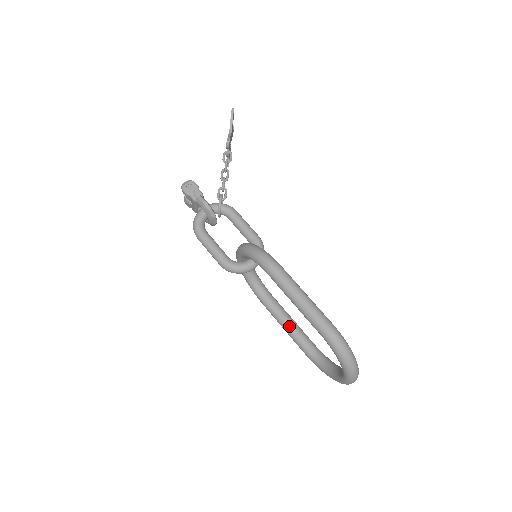
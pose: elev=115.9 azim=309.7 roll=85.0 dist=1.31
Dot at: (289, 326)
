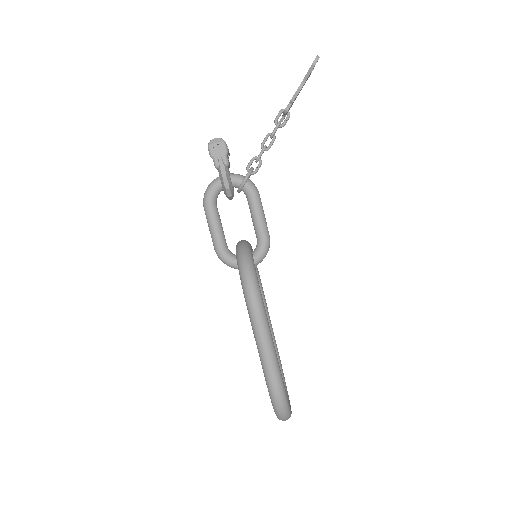
Dot at: occluded
